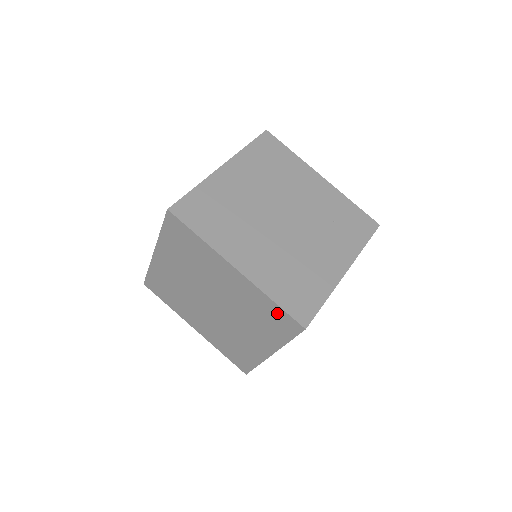
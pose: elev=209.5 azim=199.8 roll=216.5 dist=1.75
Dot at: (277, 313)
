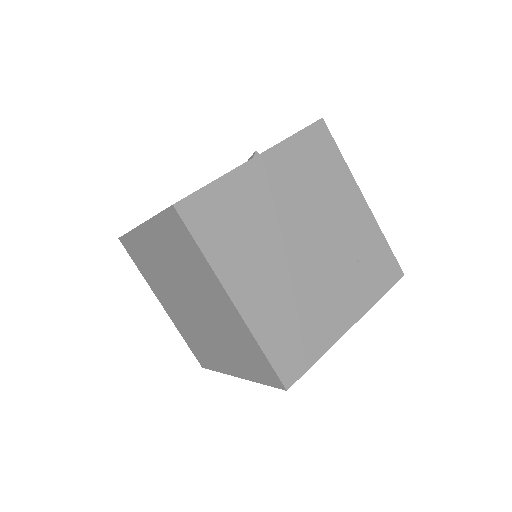
Dot at: (261, 360)
